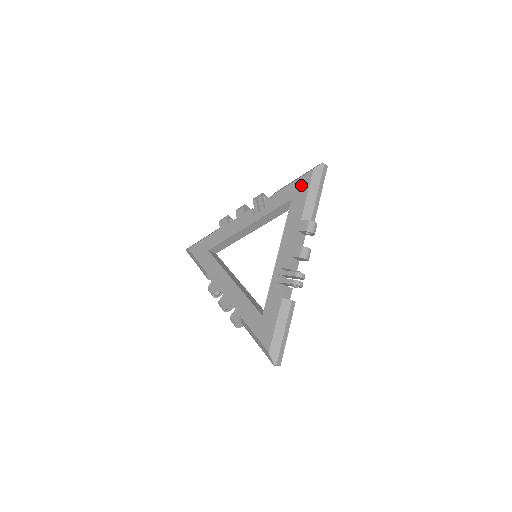
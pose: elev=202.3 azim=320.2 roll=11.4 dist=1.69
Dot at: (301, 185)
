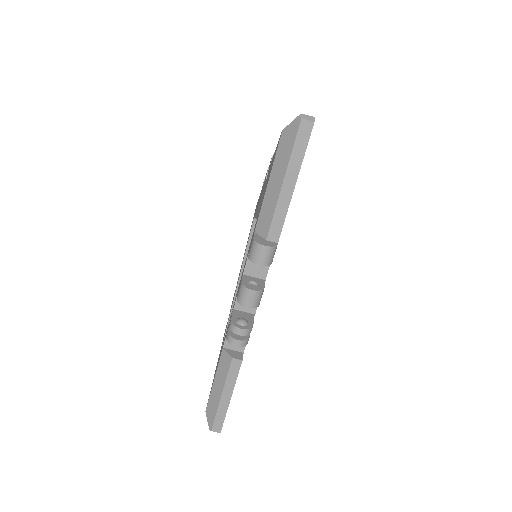
Dot at: occluded
